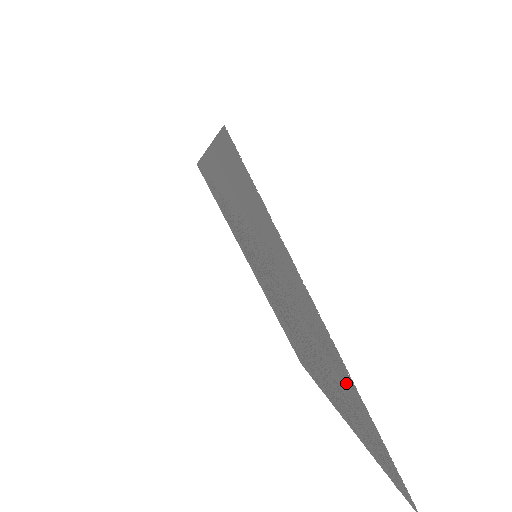
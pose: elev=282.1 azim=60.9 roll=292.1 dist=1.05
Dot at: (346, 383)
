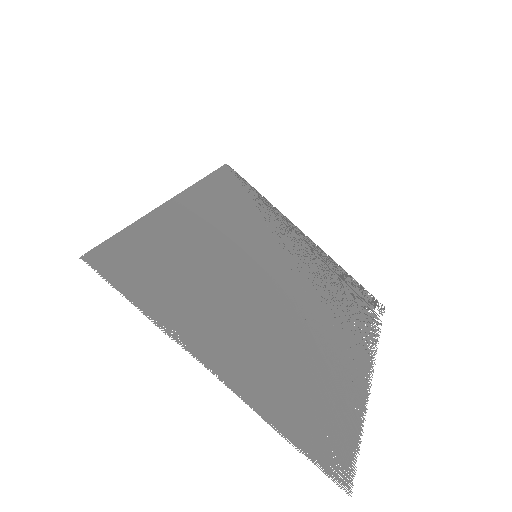
Dot at: (266, 393)
